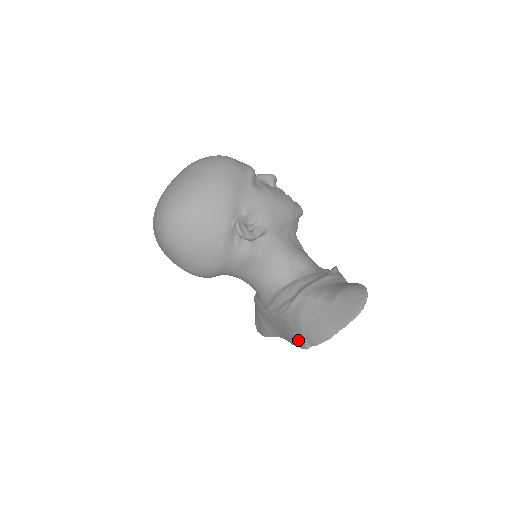
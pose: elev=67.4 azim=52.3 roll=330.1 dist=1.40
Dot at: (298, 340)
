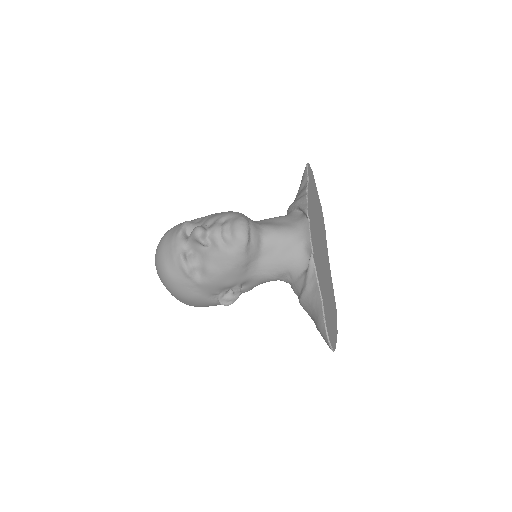
Dot at: occluded
